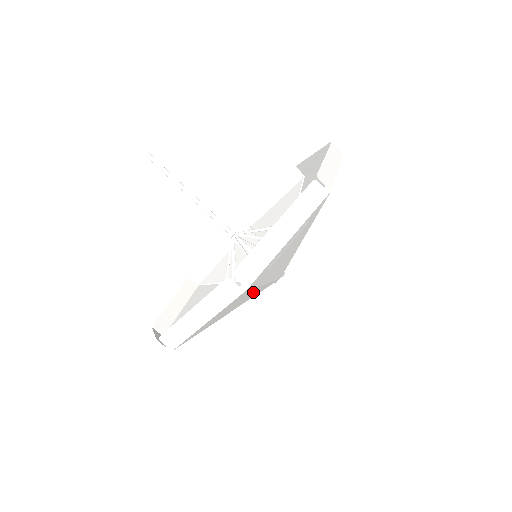
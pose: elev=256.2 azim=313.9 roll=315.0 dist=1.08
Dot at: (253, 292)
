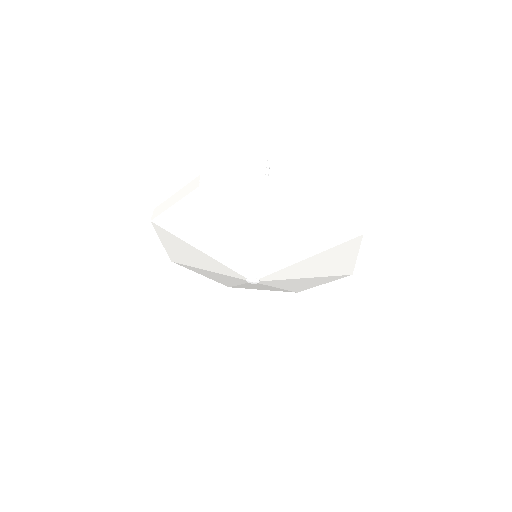
Dot at: (216, 233)
